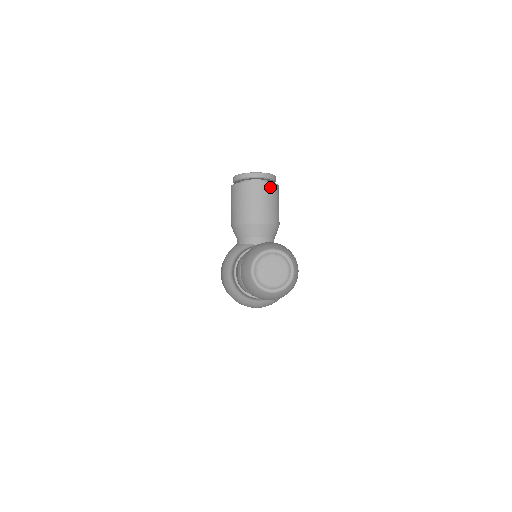
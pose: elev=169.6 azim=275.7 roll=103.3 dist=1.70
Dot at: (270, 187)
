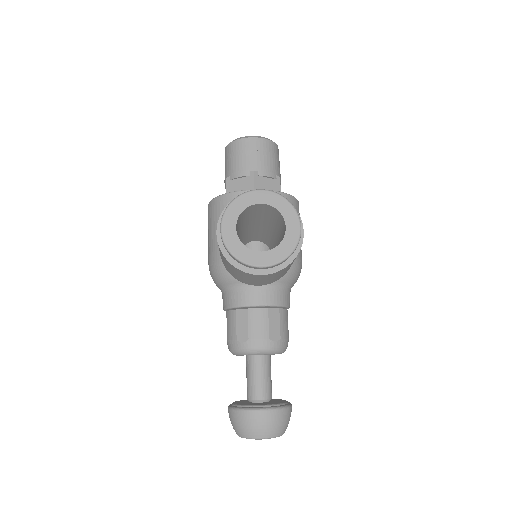
Dot at: (284, 269)
